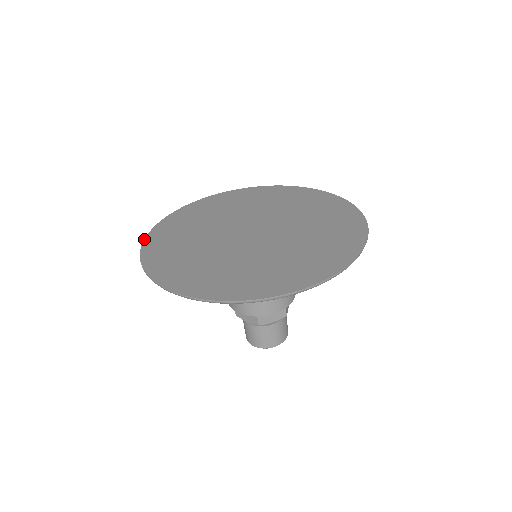
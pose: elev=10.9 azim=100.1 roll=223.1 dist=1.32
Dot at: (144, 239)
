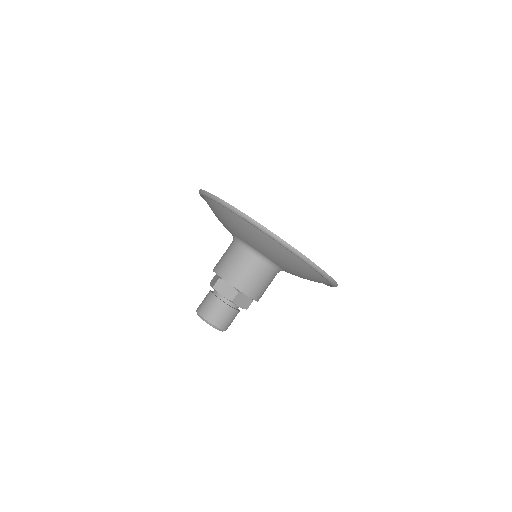
Dot at: occluded
